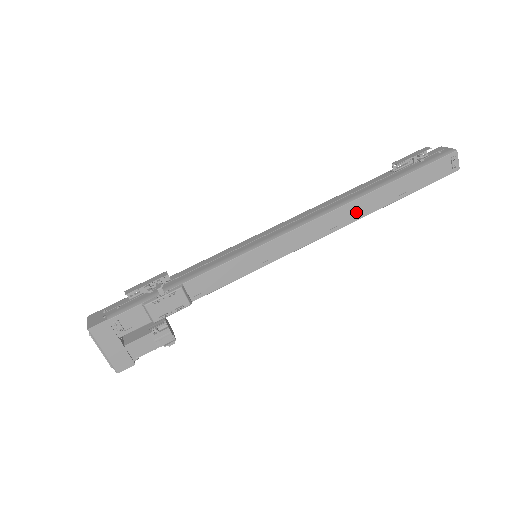
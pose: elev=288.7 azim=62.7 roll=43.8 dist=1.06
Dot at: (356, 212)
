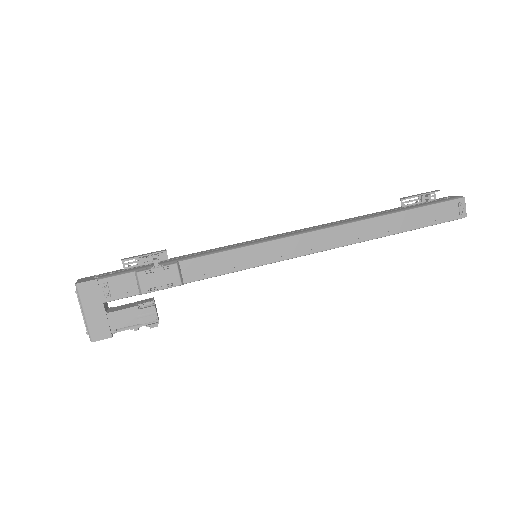
Dot at: (360, 233)
